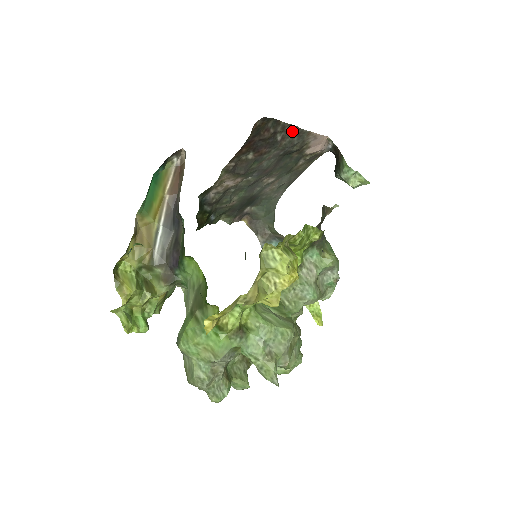
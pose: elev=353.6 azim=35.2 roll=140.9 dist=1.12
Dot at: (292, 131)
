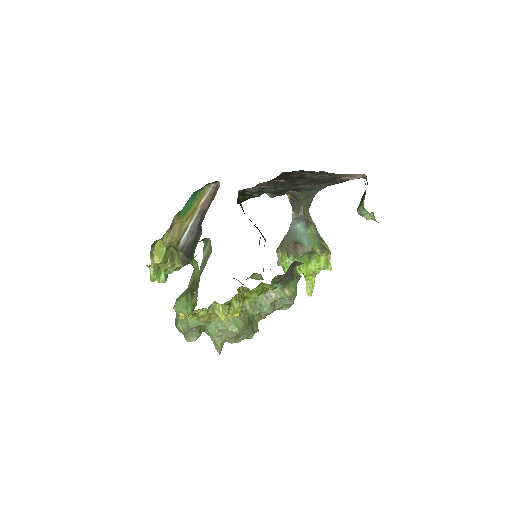
Dot at: (322, 173)
